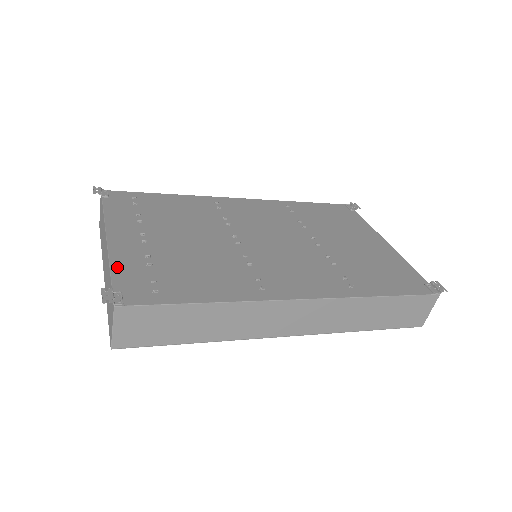
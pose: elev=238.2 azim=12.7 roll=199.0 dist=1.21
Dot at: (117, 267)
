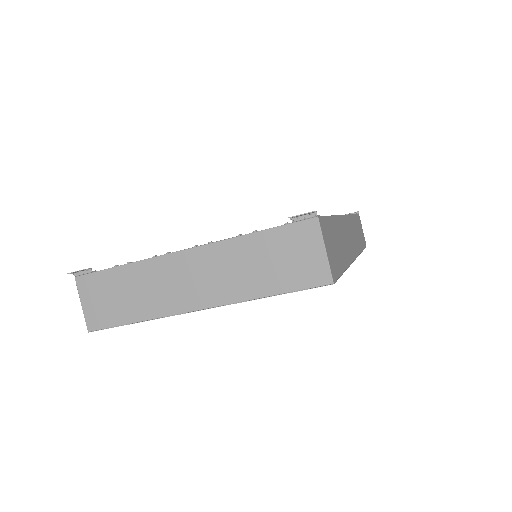
Dot at: occluded
